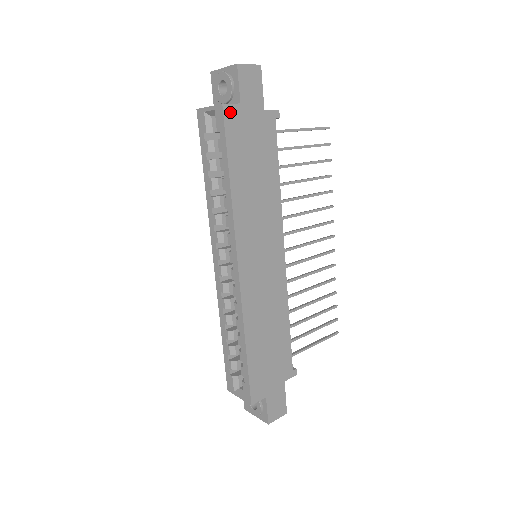
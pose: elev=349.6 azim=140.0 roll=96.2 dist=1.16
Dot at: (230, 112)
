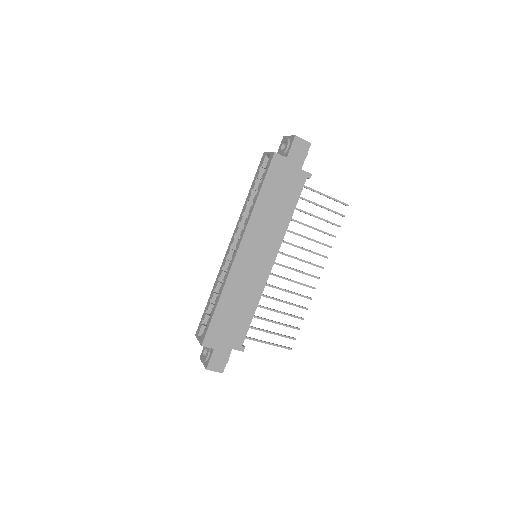
Dot at: (277, 159)
